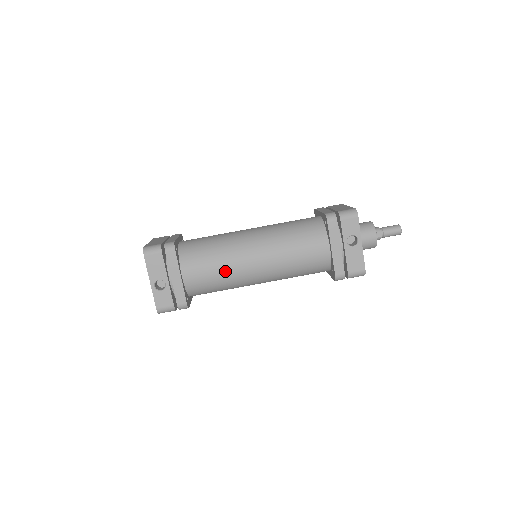
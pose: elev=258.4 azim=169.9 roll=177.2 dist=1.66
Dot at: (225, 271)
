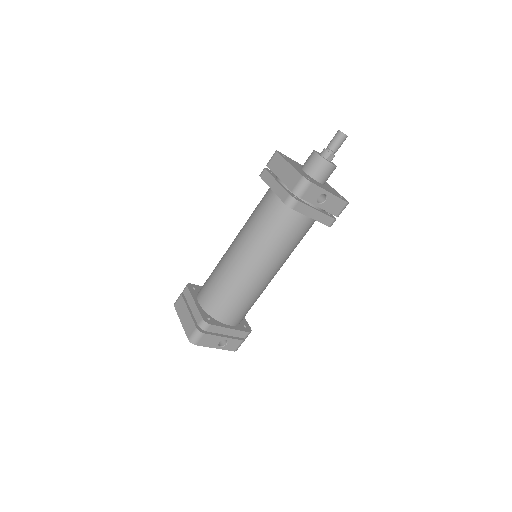
Dot at: (252, 297)
